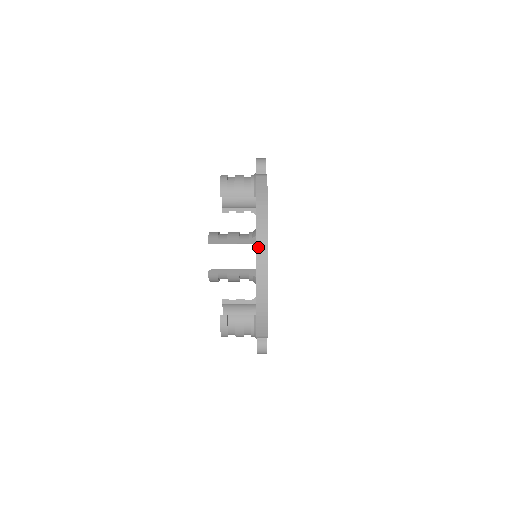
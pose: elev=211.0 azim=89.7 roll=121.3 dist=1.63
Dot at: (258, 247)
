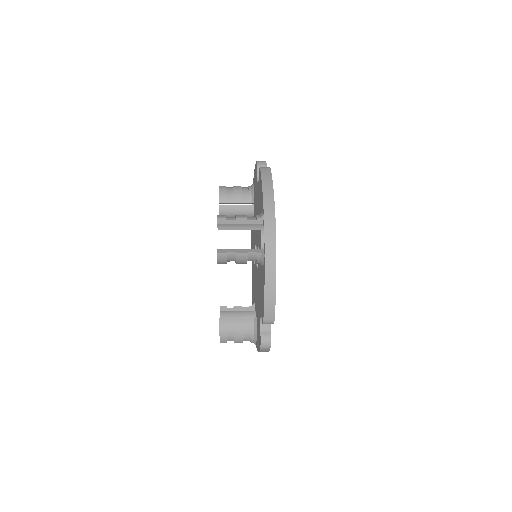
Dot at: (266, 225)
